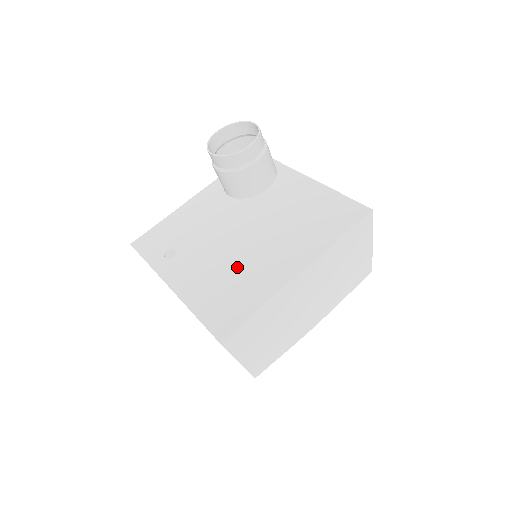
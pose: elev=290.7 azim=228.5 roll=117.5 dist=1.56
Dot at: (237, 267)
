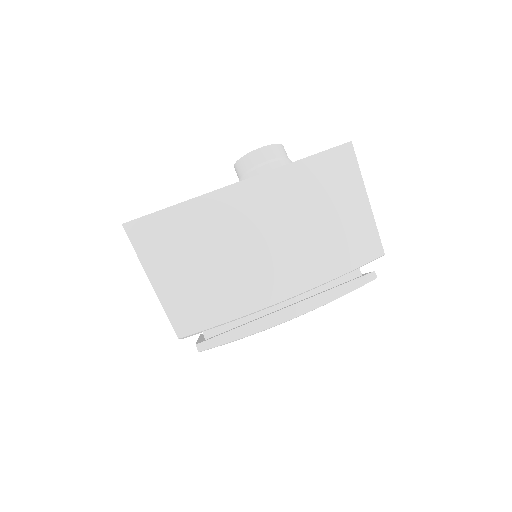
Dot at: occluded
